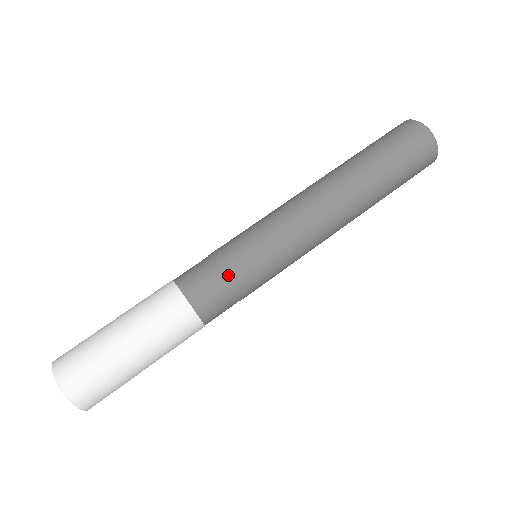
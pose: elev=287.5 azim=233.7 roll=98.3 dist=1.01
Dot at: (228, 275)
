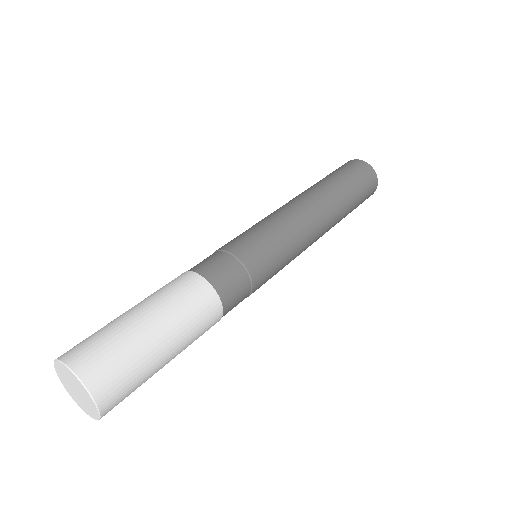
Dot at: (238, 255)
